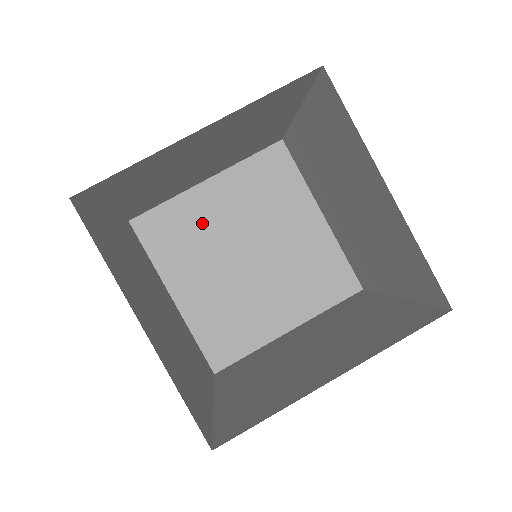
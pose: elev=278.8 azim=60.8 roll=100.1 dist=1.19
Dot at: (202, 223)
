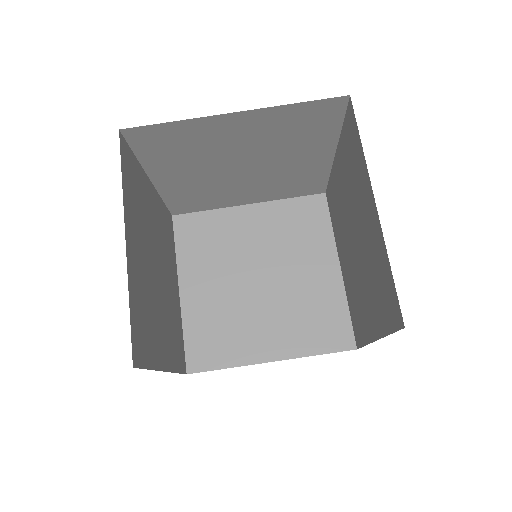
Dot at: (231, 237)
